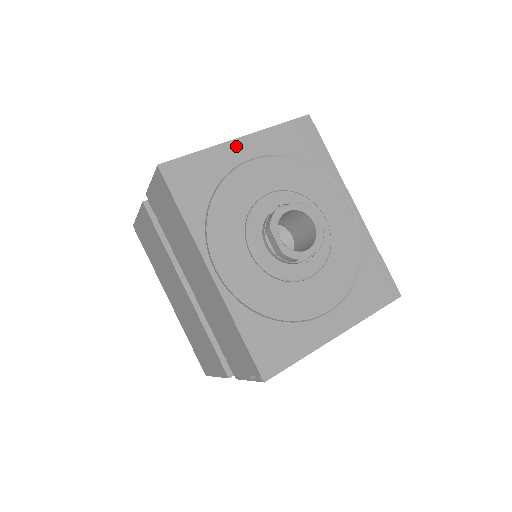
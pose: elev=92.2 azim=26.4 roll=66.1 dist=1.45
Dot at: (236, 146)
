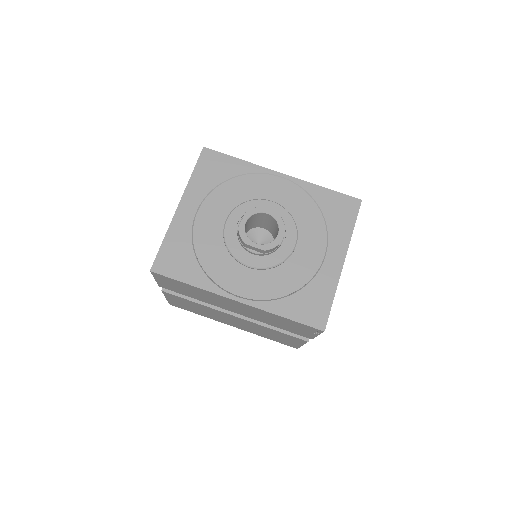
Dot at: (181, 213)
